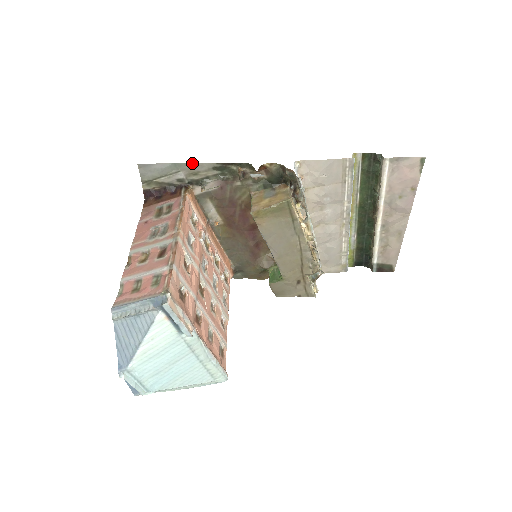
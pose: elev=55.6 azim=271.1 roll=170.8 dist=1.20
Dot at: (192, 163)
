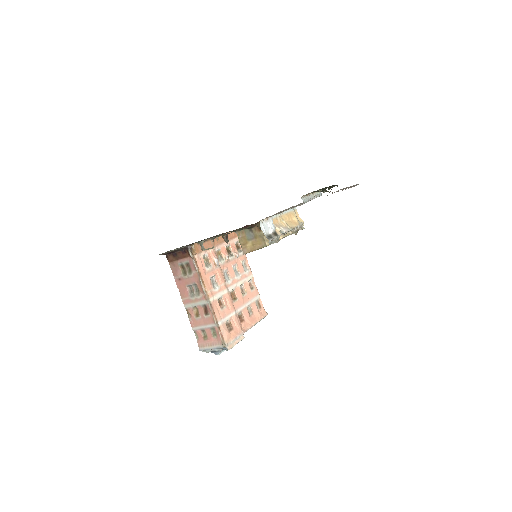
Dot at: occluded
